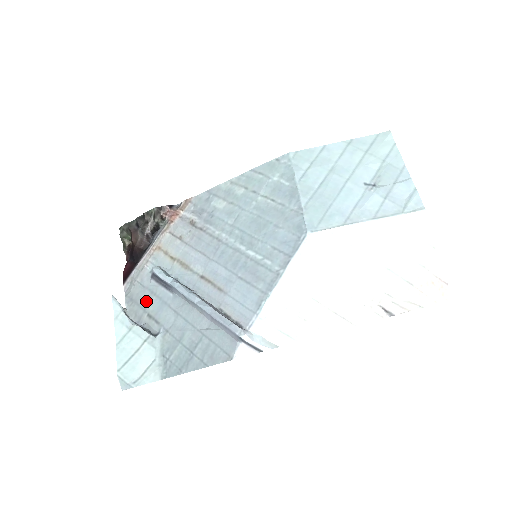
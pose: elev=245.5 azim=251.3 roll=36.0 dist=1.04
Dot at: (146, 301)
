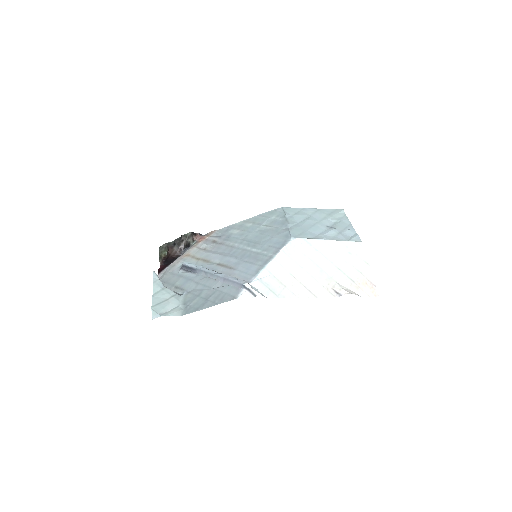
Dot at: (175, 281)
